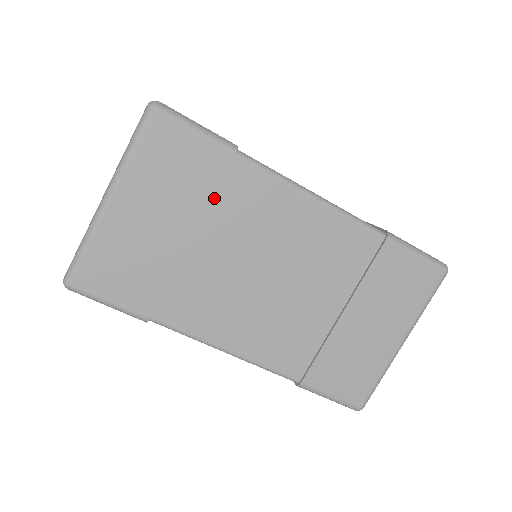
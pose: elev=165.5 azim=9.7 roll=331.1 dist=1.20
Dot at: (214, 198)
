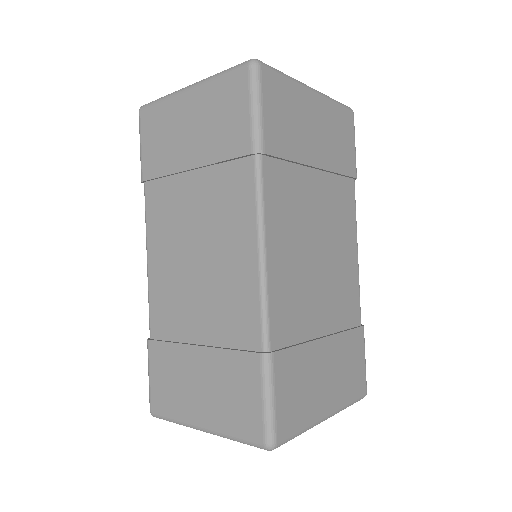
Dot at: (336, 175)
